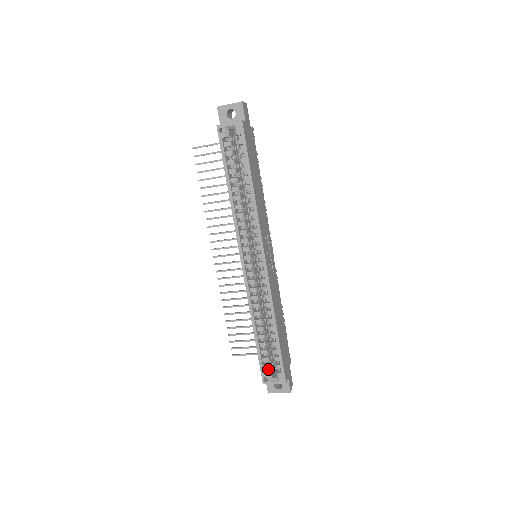
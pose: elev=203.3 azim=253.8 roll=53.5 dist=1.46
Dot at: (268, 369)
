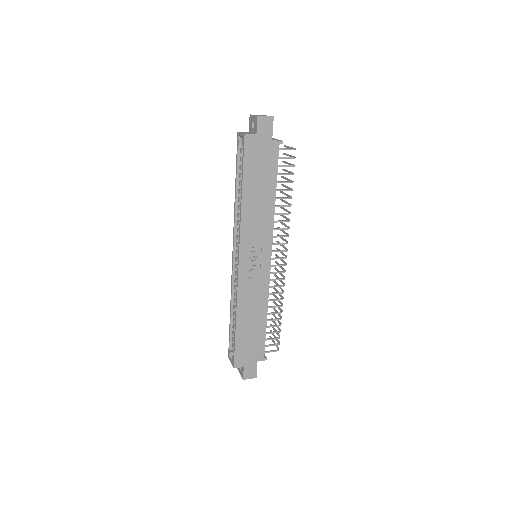
Dot at: occluded
